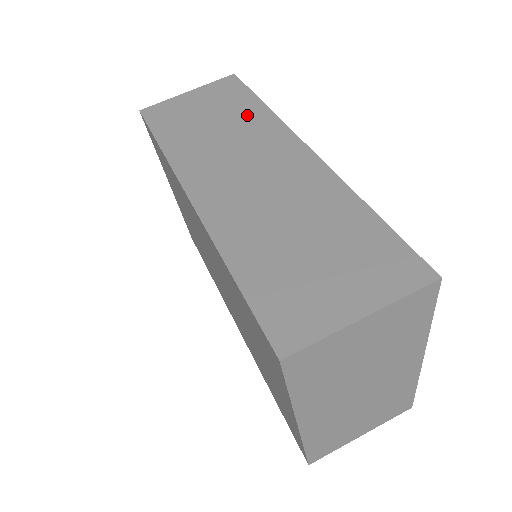
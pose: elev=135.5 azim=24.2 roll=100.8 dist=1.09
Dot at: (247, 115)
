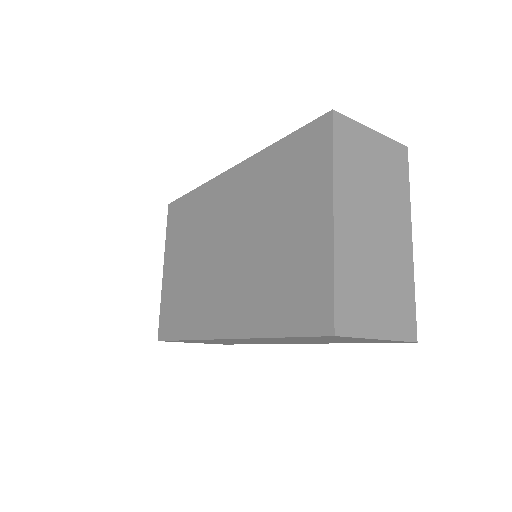
Dot at: occluded
